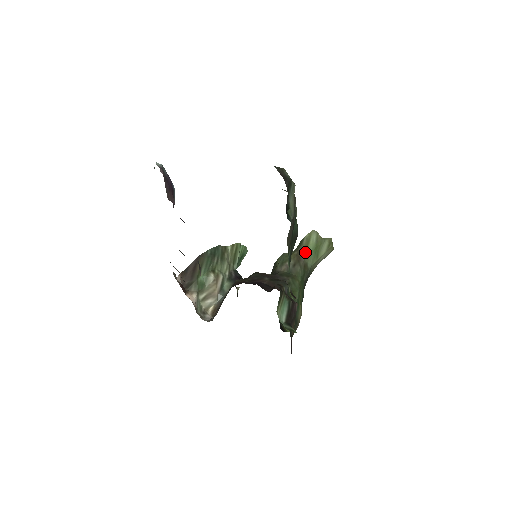
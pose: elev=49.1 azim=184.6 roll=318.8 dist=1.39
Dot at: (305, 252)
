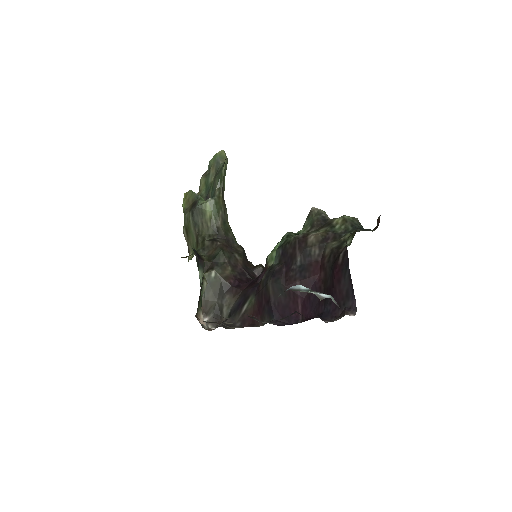
Dot at: (224, 188)
